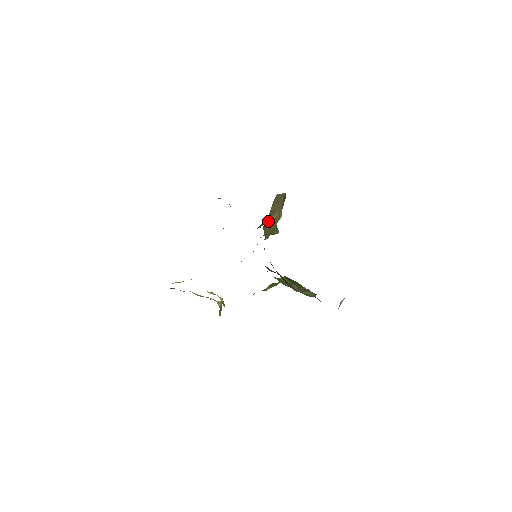
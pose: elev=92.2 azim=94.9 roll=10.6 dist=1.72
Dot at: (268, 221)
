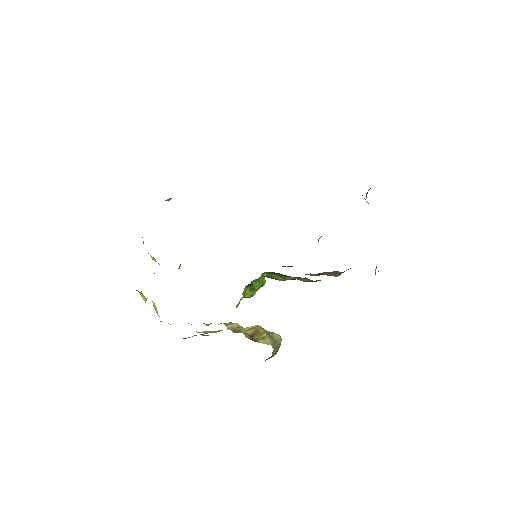
Dot at: occluded
